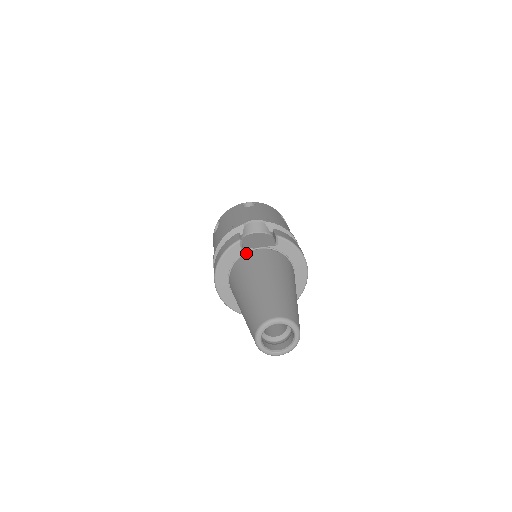
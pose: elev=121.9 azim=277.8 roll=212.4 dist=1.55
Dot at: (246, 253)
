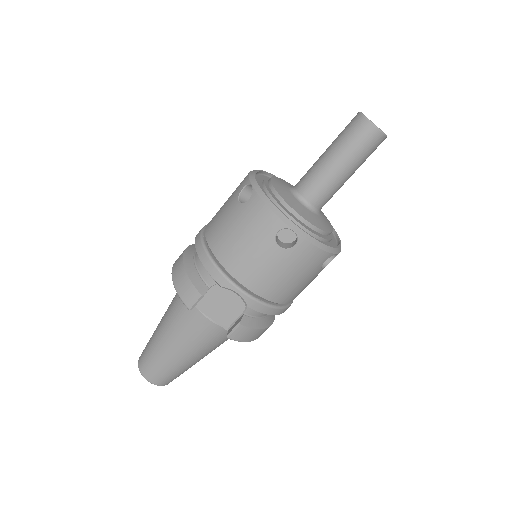
Dot at: (196, 308)
